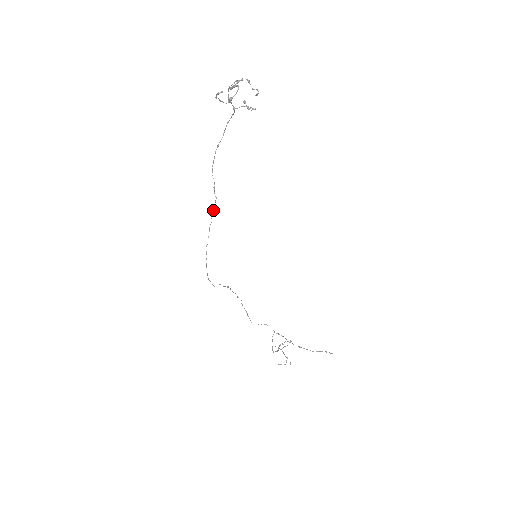
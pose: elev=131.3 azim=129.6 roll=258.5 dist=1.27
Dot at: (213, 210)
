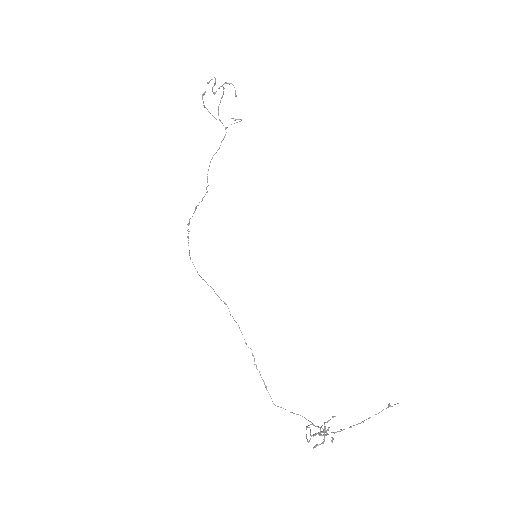
Dot at: (202, 198)
